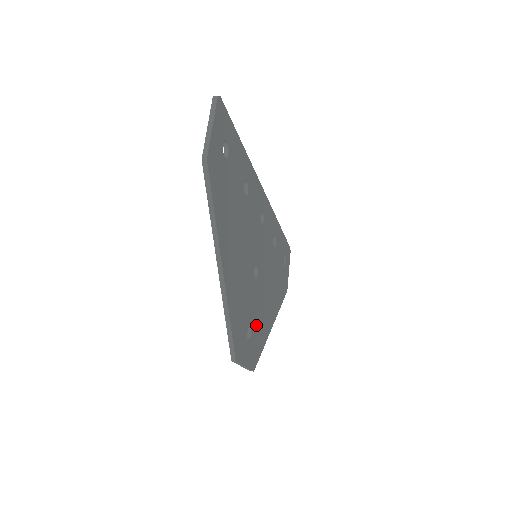
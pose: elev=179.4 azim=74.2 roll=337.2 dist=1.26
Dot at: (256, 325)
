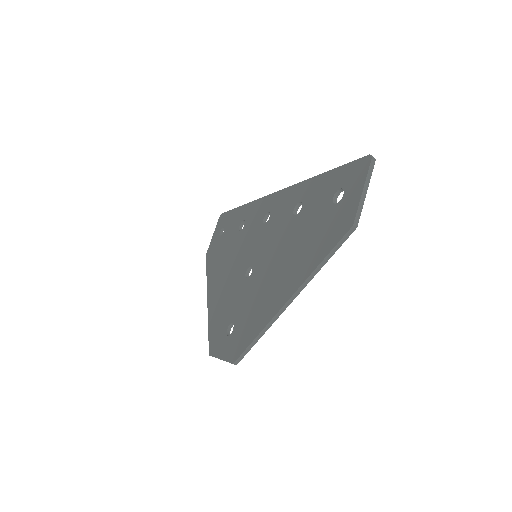
Dot at: occluded
